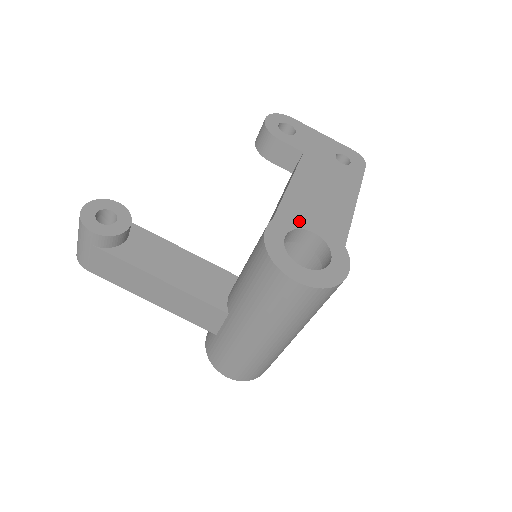
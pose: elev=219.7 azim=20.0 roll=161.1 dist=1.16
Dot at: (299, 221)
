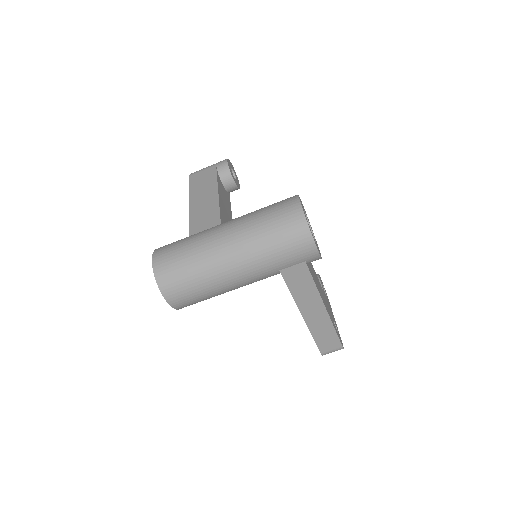
Dot at: occluded
